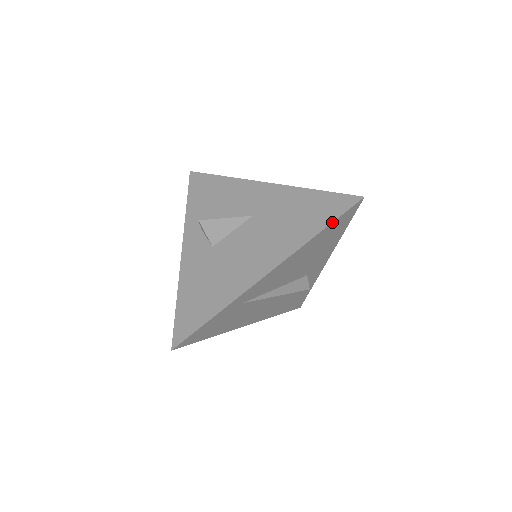
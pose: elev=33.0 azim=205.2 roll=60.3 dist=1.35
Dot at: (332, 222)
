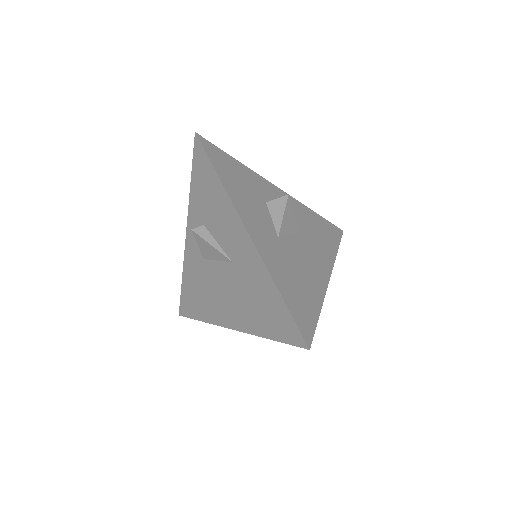
Dot at: occluded
